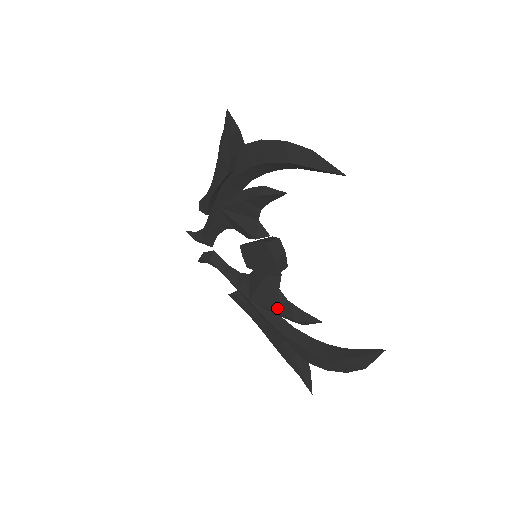
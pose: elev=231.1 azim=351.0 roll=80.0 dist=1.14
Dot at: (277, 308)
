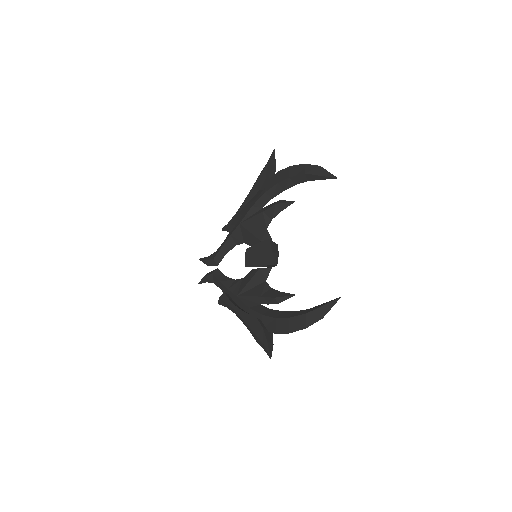
Dot at: (260, 293)
